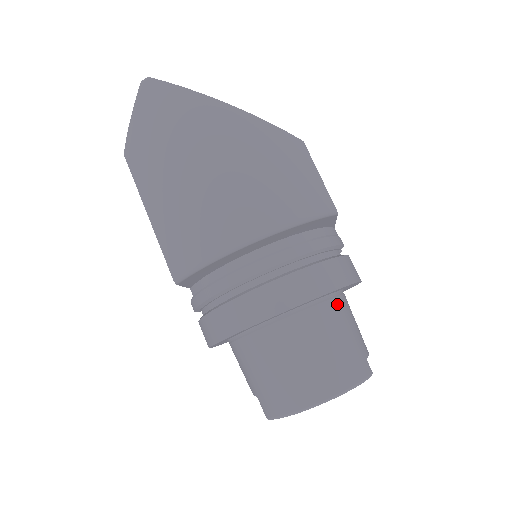
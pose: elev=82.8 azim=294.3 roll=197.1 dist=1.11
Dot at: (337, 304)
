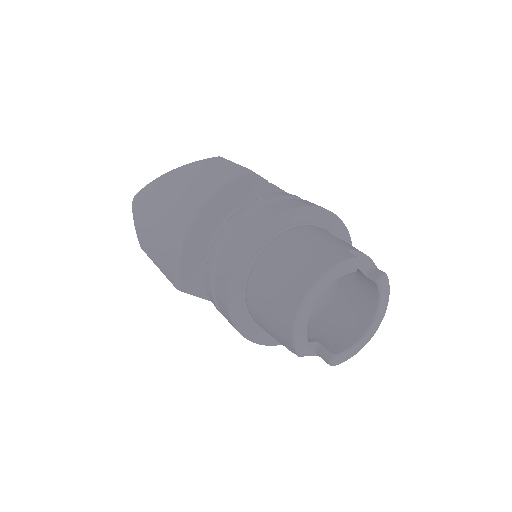
Dot at: (300, 230)
